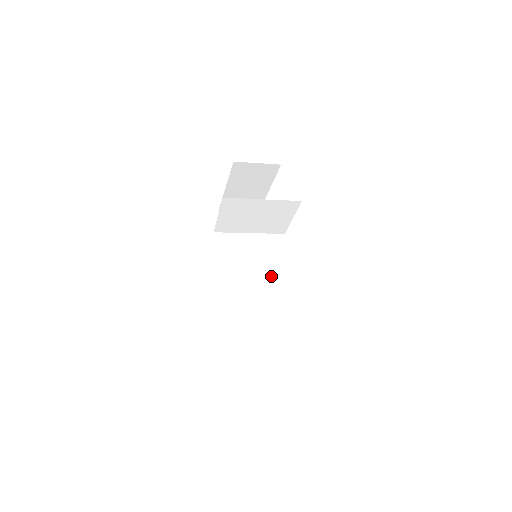
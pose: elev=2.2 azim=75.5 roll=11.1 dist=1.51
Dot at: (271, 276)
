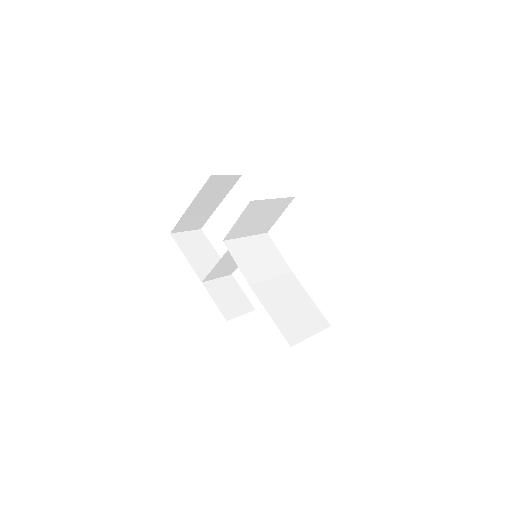
Dot at: (278, 269)
